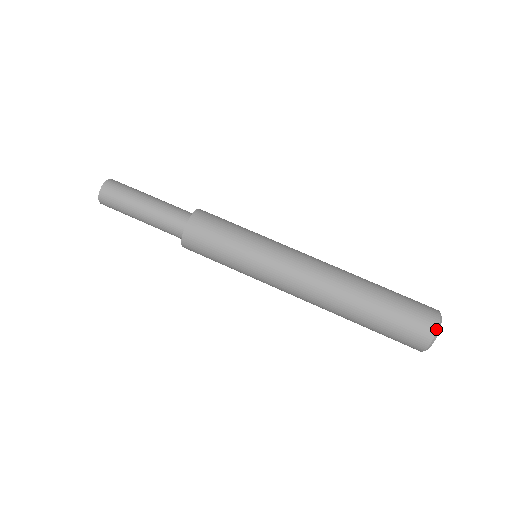
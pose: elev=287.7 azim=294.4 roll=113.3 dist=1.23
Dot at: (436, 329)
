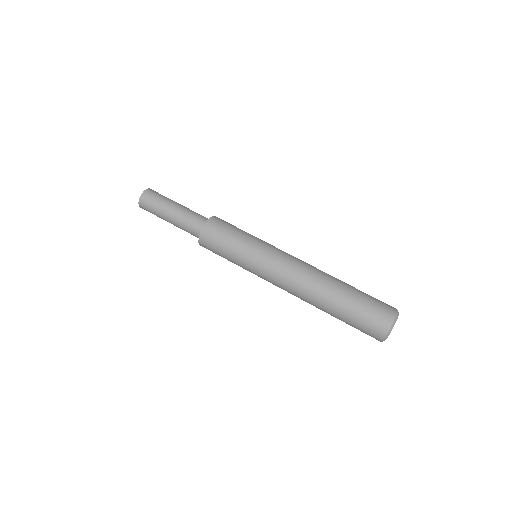
Dot at: (394, 318)
